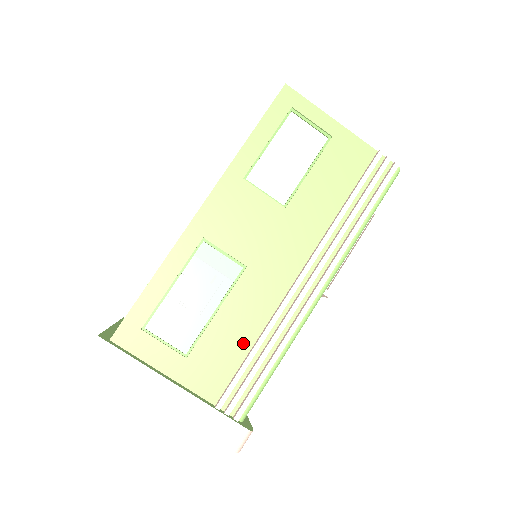
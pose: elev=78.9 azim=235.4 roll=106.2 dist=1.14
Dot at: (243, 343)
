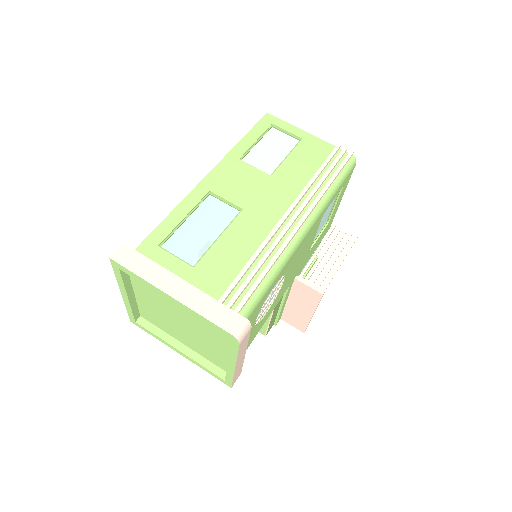
Dot at: (241, 259)
